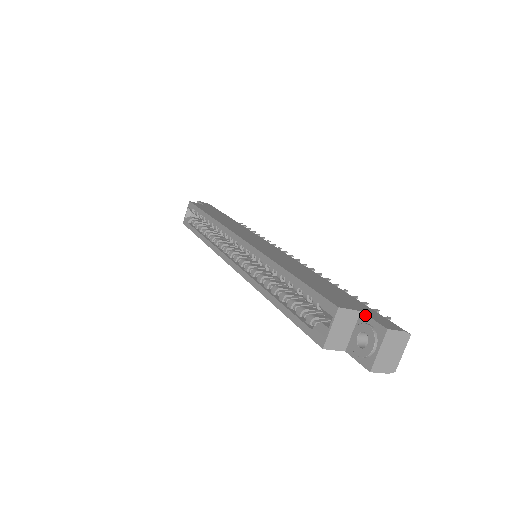
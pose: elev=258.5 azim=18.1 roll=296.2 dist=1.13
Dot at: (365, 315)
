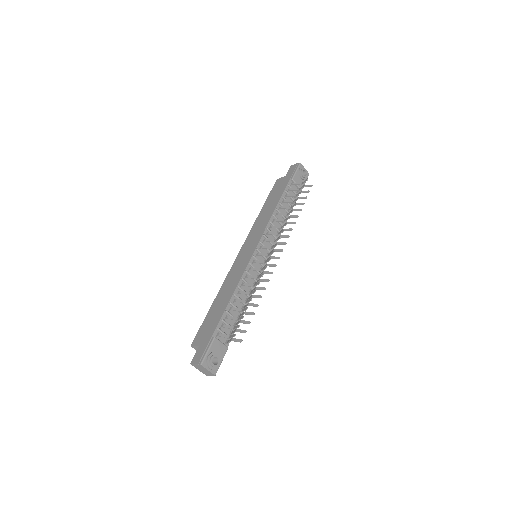
Dot at: (198, 349)
